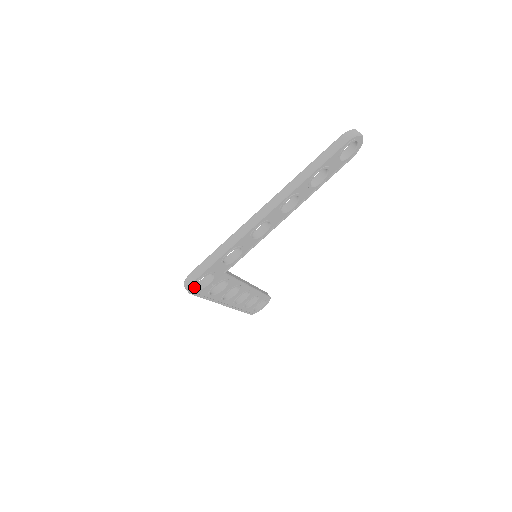
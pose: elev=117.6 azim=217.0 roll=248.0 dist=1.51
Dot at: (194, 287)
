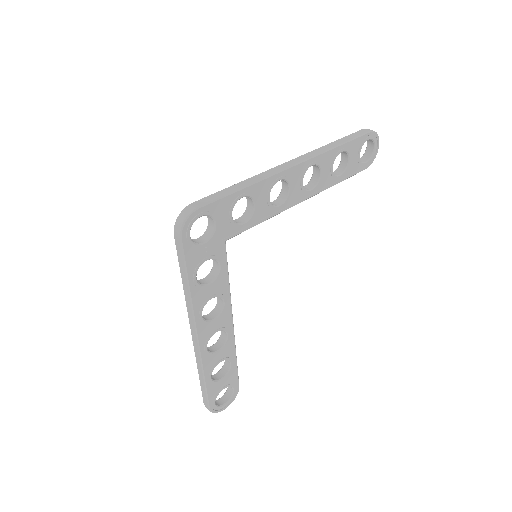
Dot at: (190, 226)
